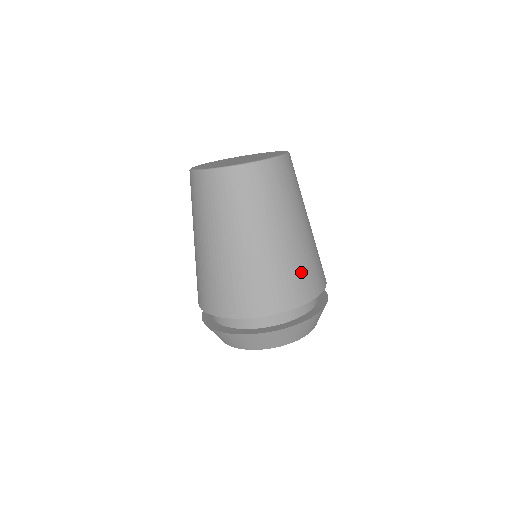
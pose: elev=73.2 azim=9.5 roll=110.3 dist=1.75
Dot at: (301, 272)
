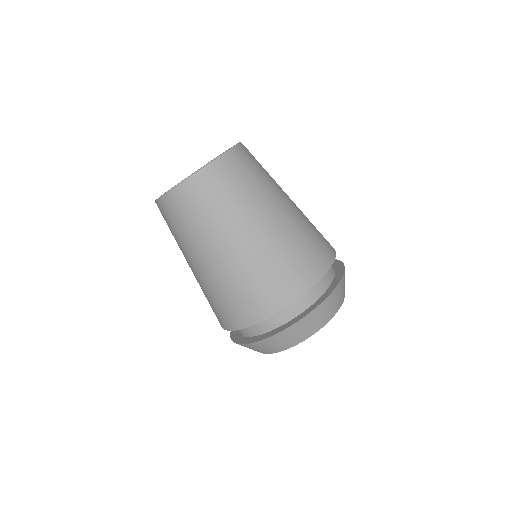
Dot at: (310, 241)
